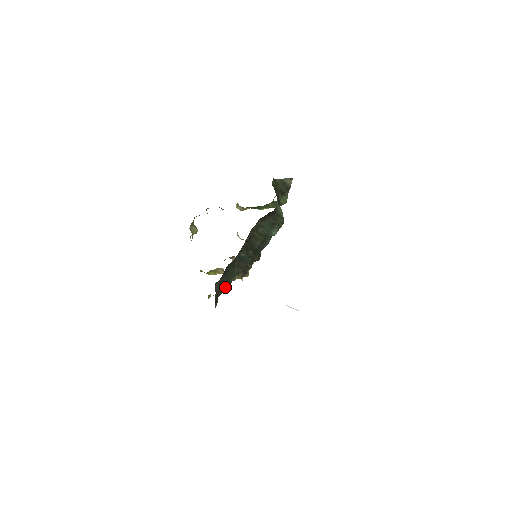
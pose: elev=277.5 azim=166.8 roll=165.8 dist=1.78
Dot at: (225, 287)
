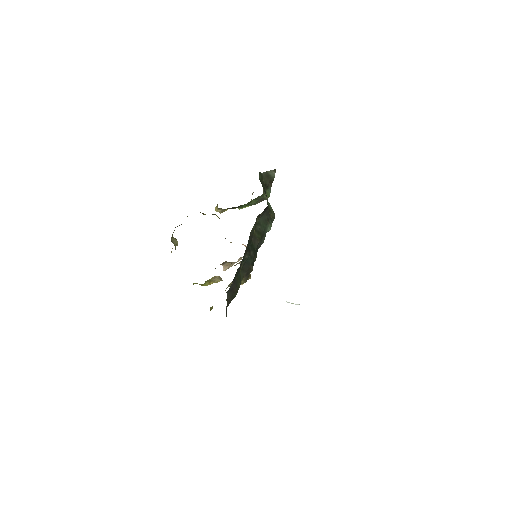
Dot at: (234, 294)
